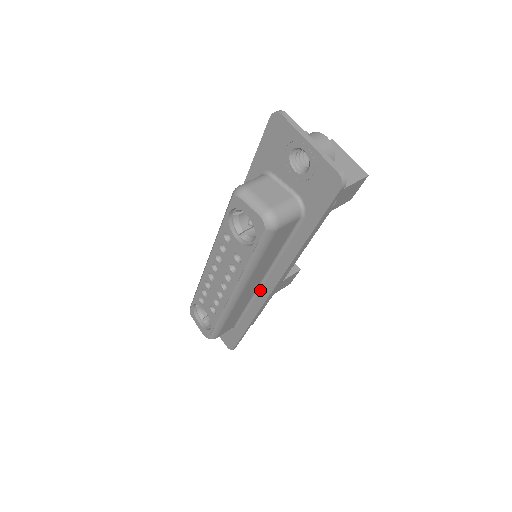
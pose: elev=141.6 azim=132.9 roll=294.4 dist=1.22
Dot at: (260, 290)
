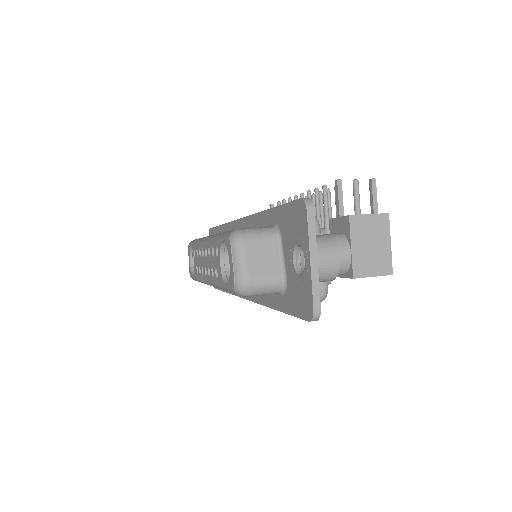
Dot at: occluded
